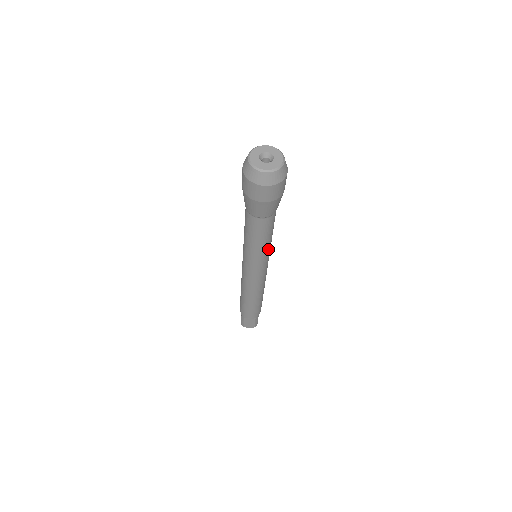
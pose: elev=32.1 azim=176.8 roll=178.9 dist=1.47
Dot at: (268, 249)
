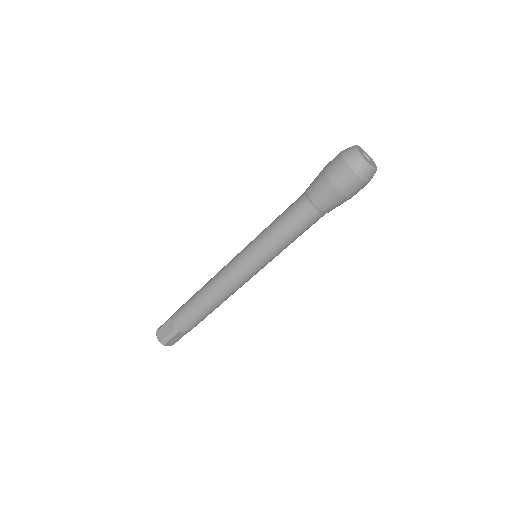
Dot at: occluded
